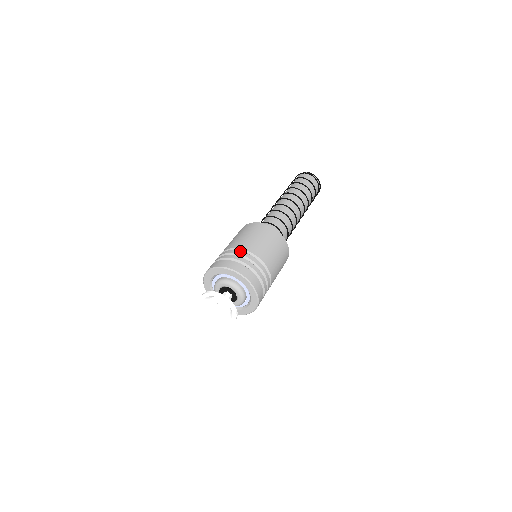
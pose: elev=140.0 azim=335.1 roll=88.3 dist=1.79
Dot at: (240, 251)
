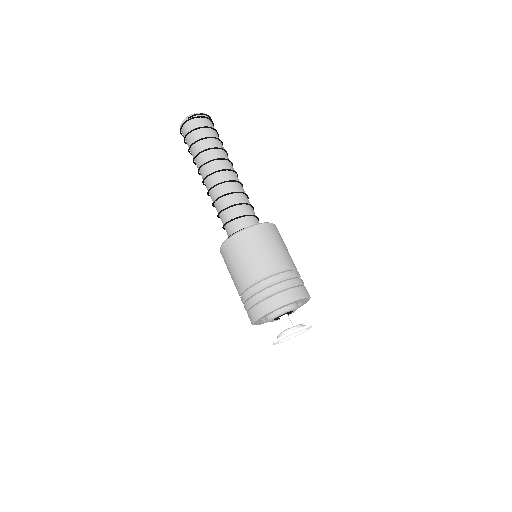
Dot at: (261, 282)
